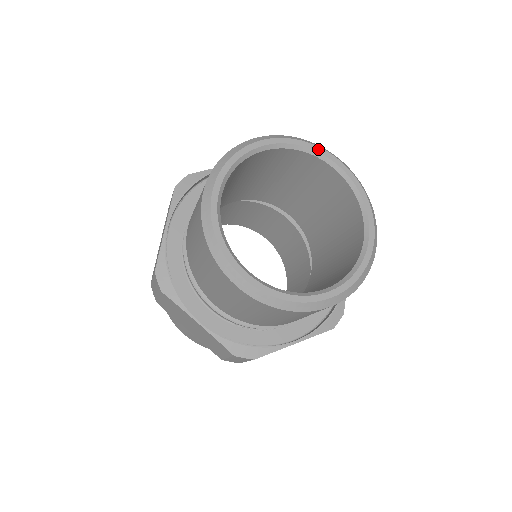
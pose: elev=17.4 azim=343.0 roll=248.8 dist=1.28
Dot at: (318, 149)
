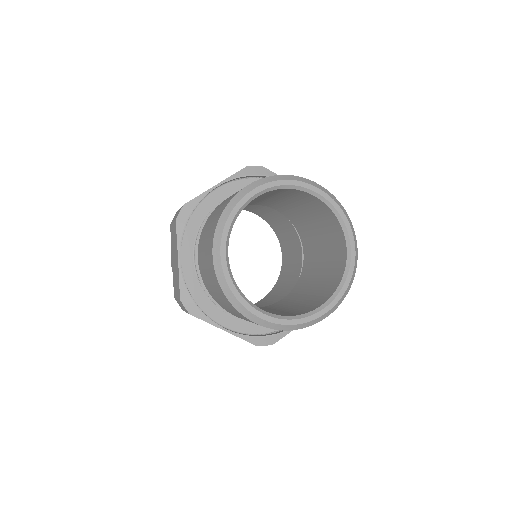
Dot at: (348, 226)
